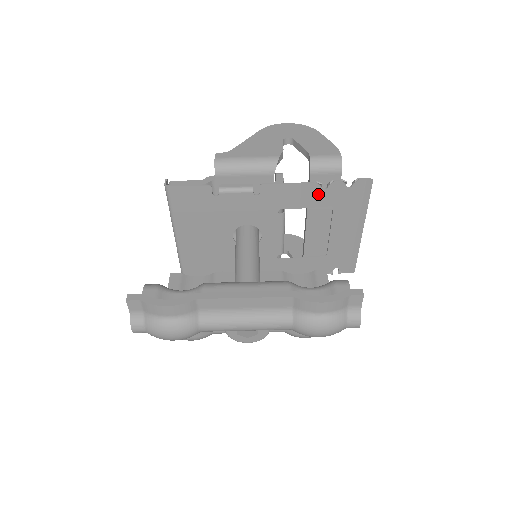
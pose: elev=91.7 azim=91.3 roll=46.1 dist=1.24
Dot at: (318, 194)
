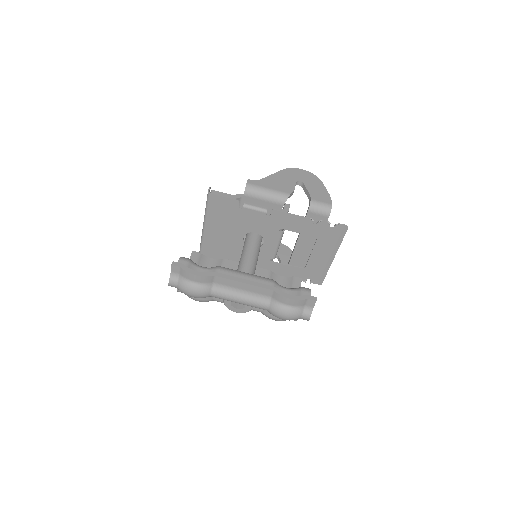
Dot at: (309, 226)
